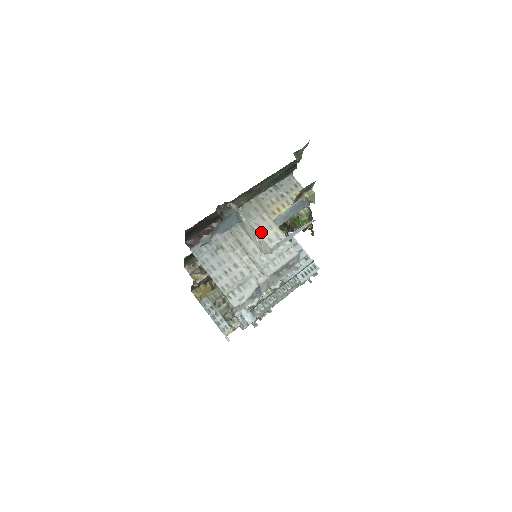
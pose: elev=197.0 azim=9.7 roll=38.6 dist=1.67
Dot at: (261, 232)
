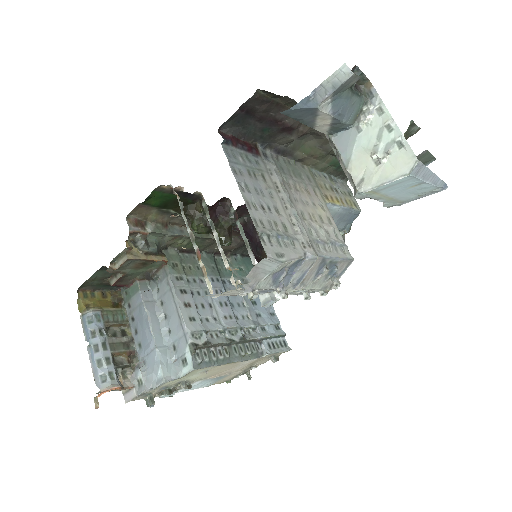
Dot at: (312, 203)
